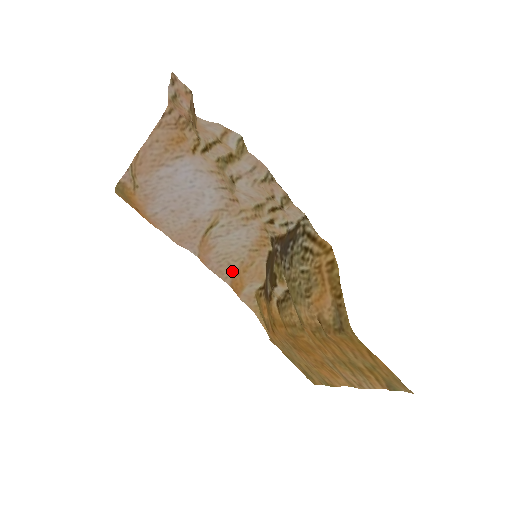
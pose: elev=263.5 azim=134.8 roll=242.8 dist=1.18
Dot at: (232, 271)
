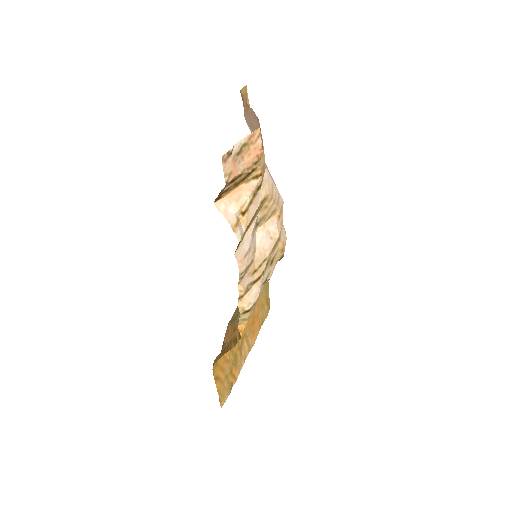
Dot at: occluded
